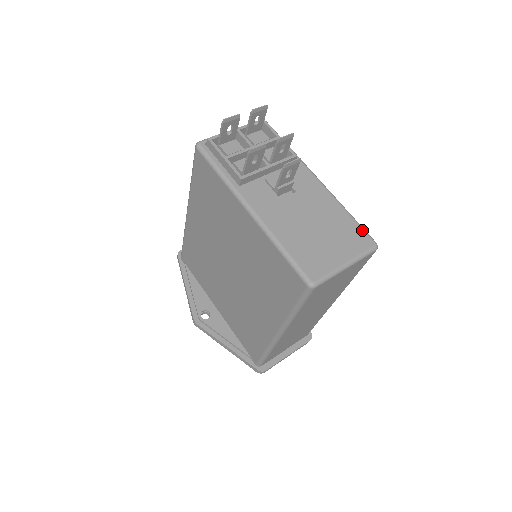
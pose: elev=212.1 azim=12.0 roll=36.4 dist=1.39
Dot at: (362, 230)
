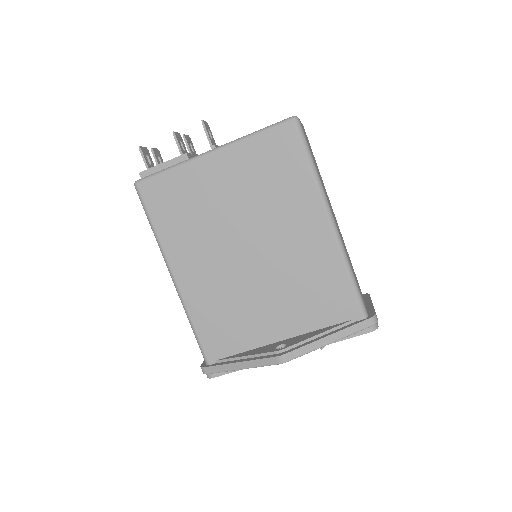
Dot at: occluded
